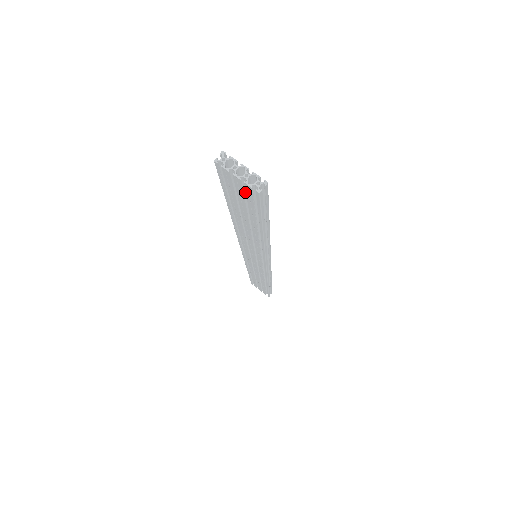
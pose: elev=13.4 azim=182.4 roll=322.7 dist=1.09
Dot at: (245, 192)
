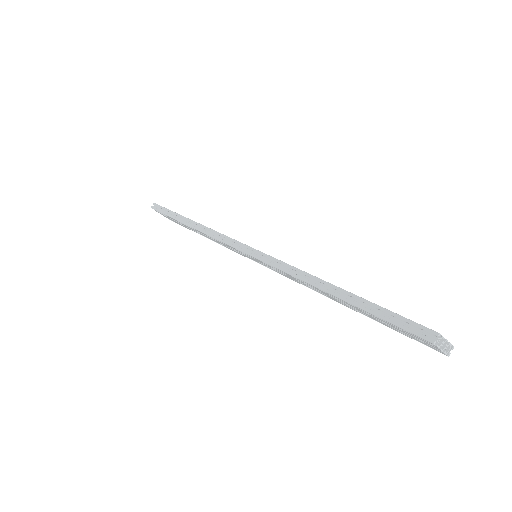
Dot at: occluded
